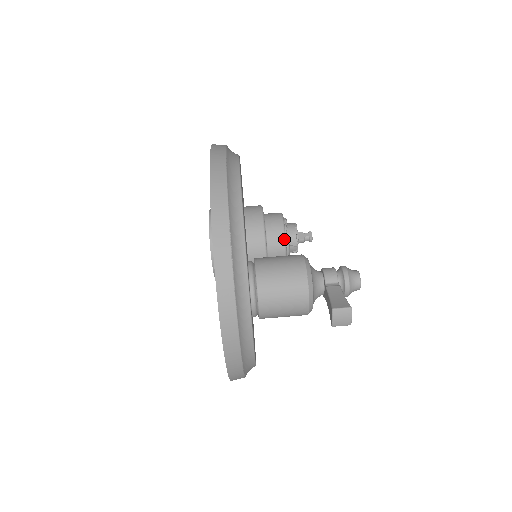
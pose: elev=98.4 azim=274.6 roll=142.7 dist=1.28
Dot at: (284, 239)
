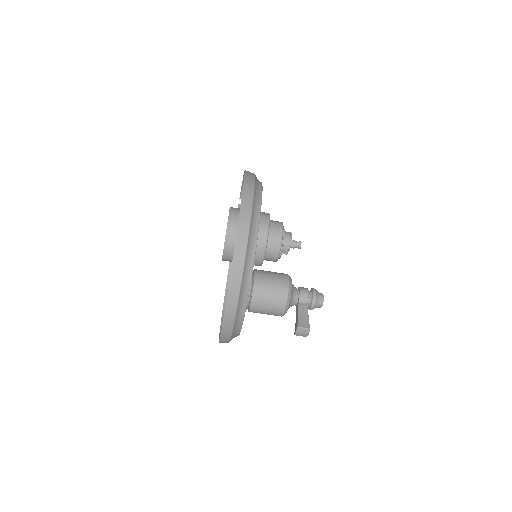
Dot at: (280, 249)
